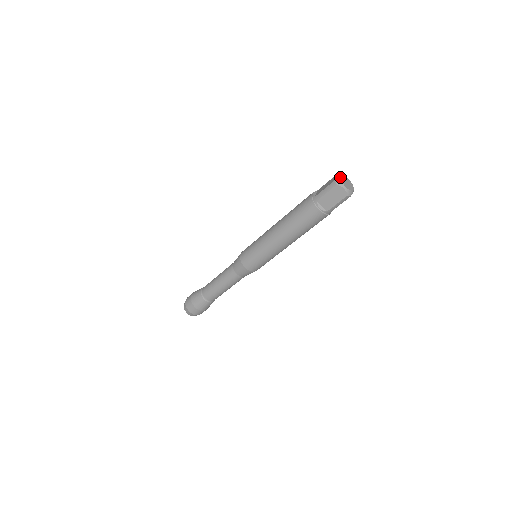
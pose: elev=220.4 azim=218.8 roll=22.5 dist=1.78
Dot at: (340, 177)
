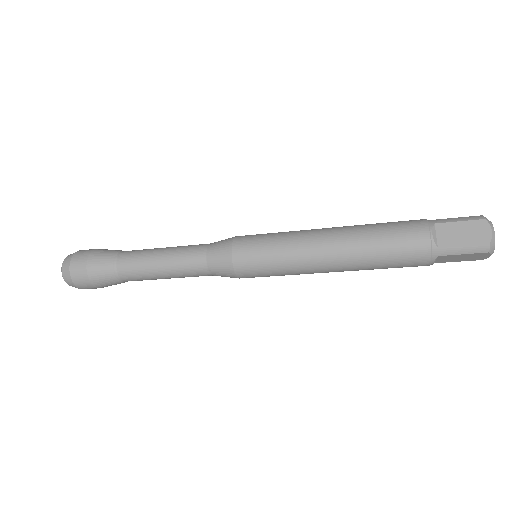
Dot at: occluded
